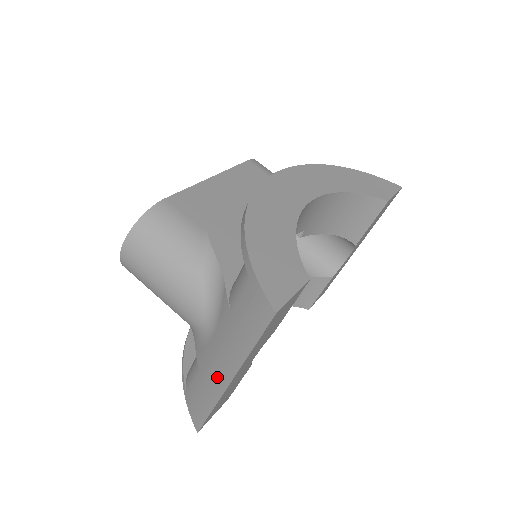
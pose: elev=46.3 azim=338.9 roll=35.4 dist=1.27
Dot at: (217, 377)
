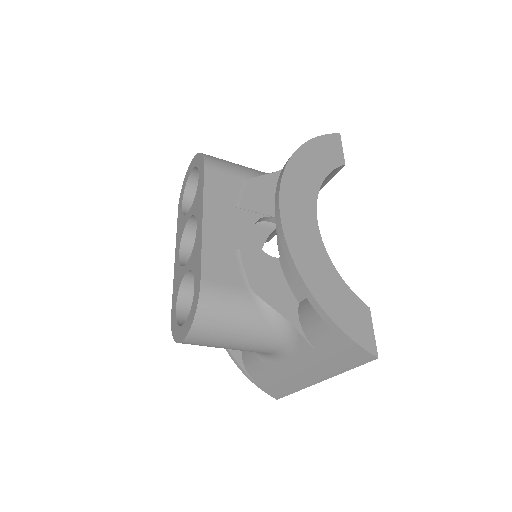
Dot at: (303, 379)
